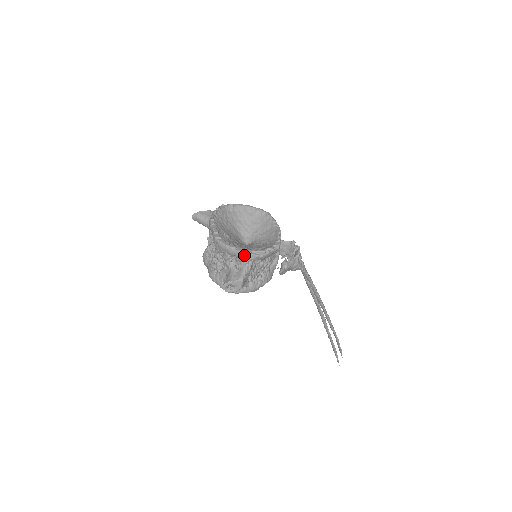
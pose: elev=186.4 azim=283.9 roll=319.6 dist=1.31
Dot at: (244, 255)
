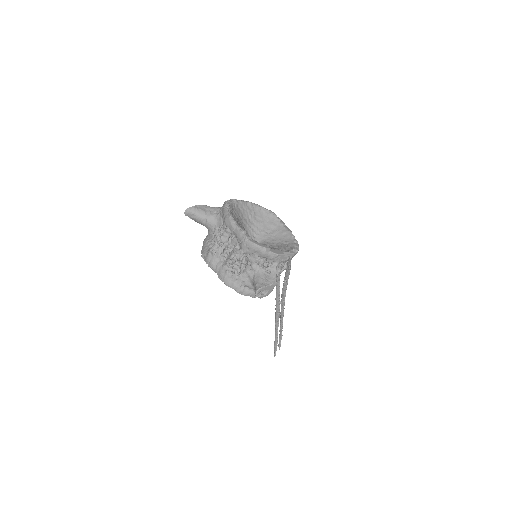
Dot at: (278, 257)
